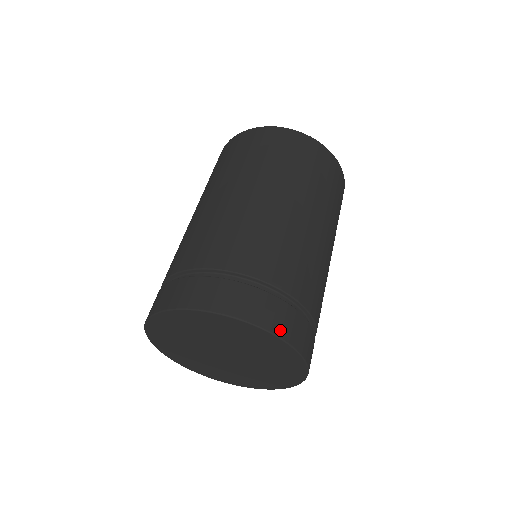
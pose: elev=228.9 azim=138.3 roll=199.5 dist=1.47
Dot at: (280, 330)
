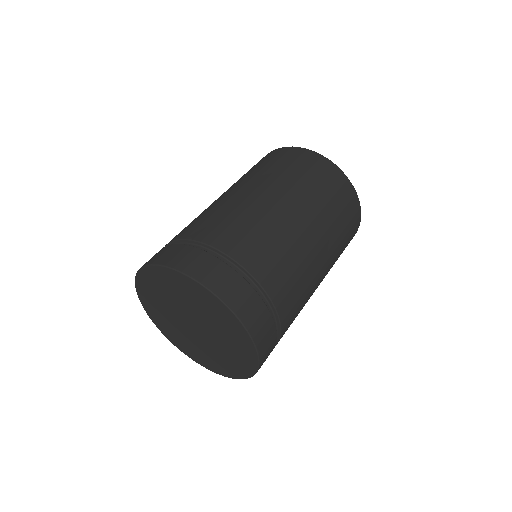
Dot at: (238, 308)
